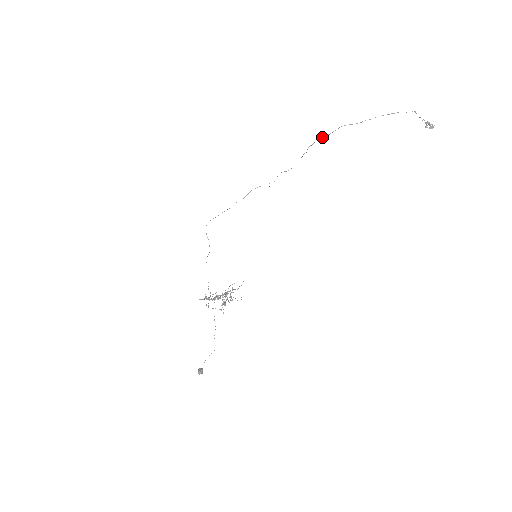
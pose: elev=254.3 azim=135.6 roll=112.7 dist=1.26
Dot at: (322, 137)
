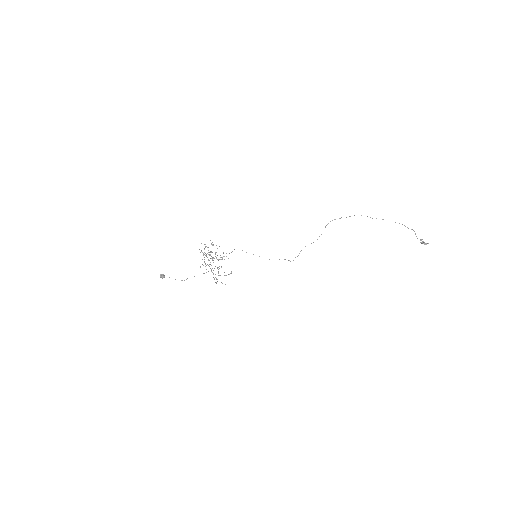
Dot at: occluded
